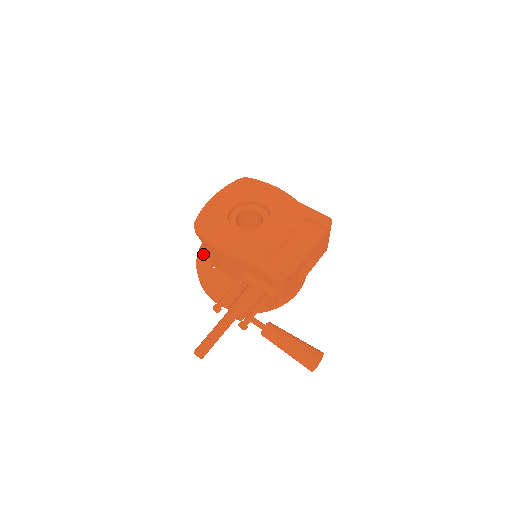
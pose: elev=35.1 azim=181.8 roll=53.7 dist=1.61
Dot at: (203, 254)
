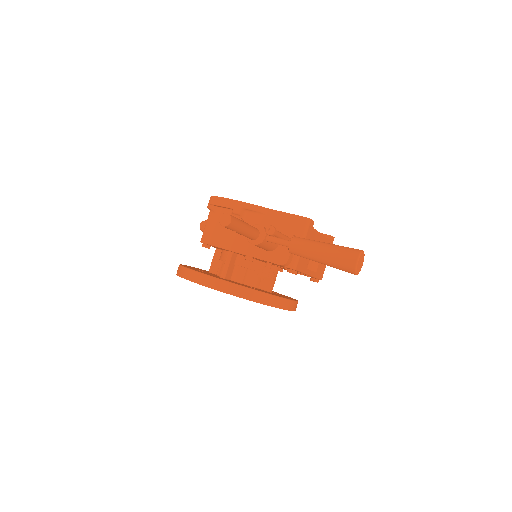
Dot at: occluded
